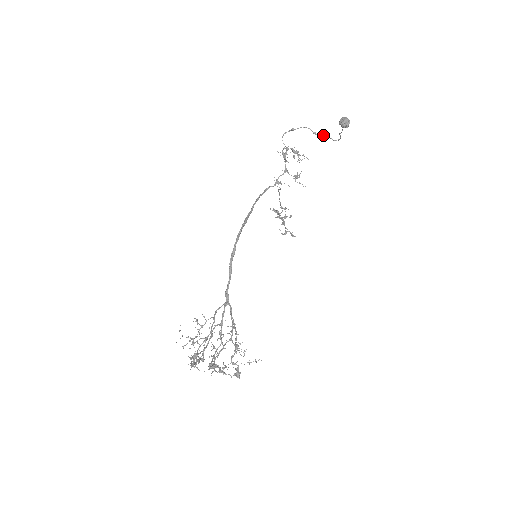
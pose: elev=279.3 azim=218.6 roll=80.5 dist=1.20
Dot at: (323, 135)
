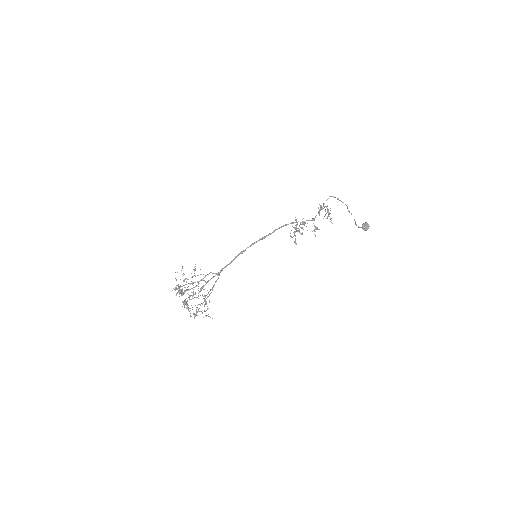
Dot at: occluded
